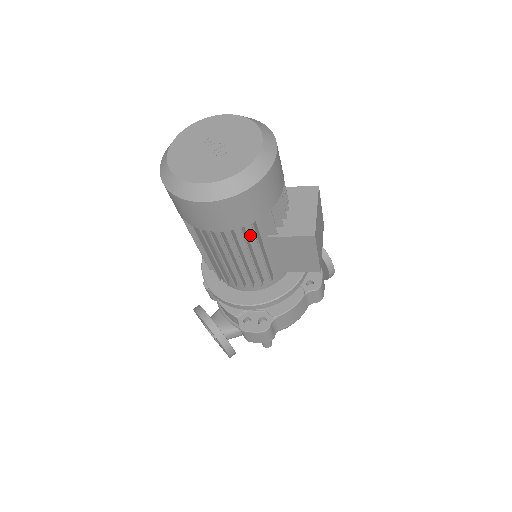
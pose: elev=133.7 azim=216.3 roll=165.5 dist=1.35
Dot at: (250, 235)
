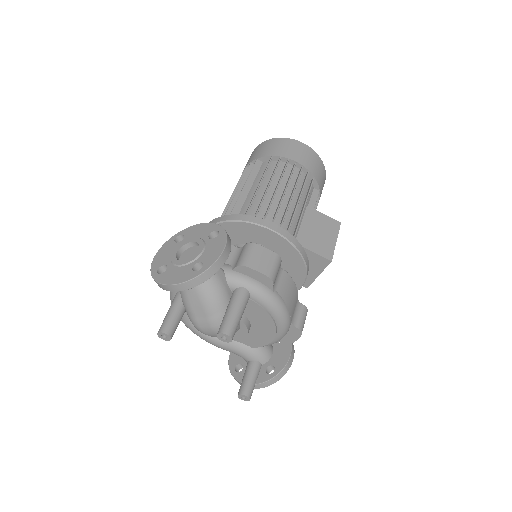
Dot at: (304, 189)
